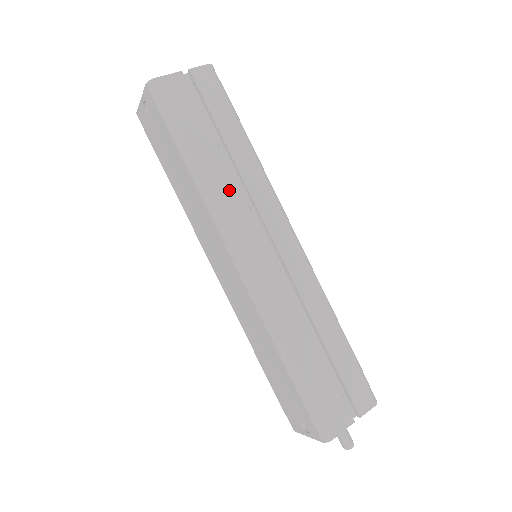
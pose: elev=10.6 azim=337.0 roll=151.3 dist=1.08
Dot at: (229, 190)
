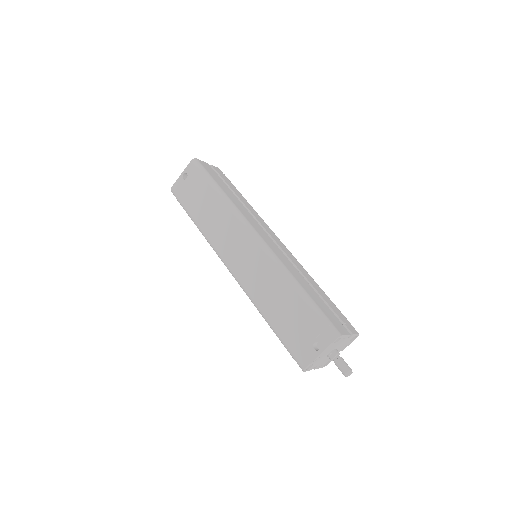
Dot at: (242, 208)
